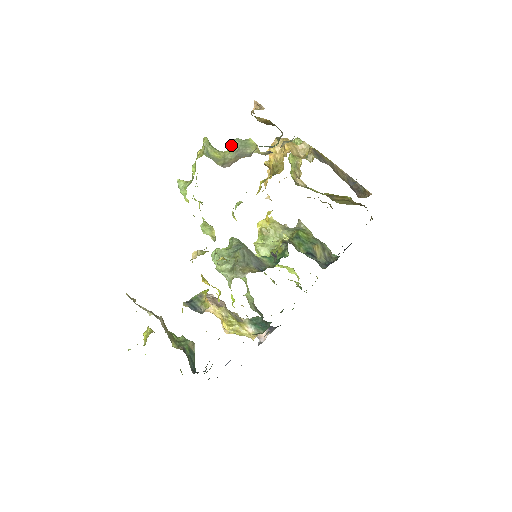
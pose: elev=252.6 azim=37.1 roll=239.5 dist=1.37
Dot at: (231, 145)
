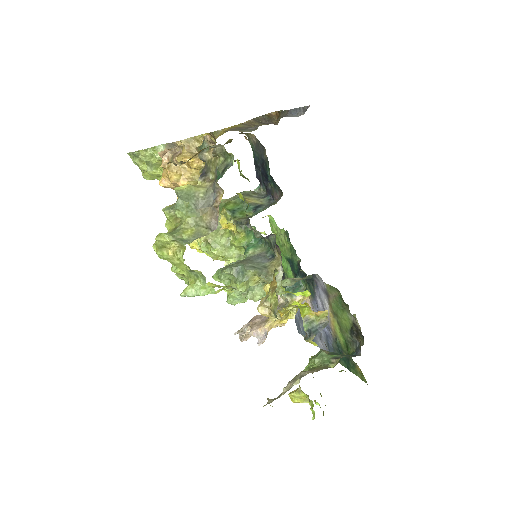
Dot at: (183, 211)
